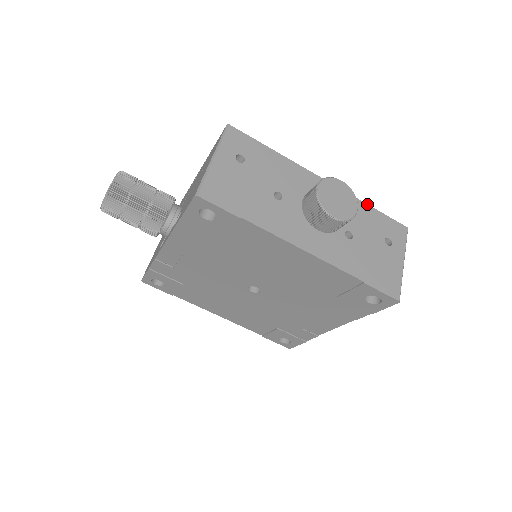
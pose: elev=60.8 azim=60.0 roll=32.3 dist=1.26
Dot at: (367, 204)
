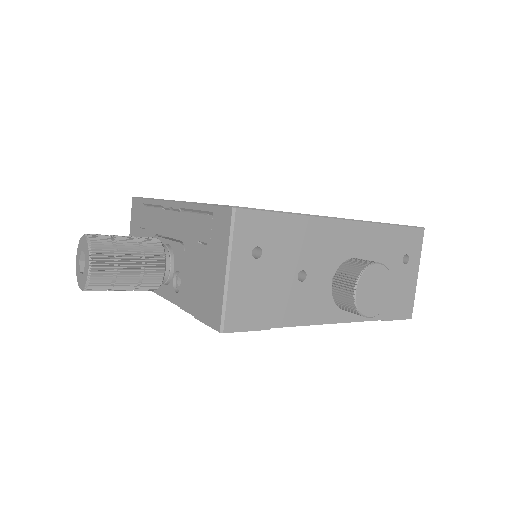
Dot at: (388, 225)
